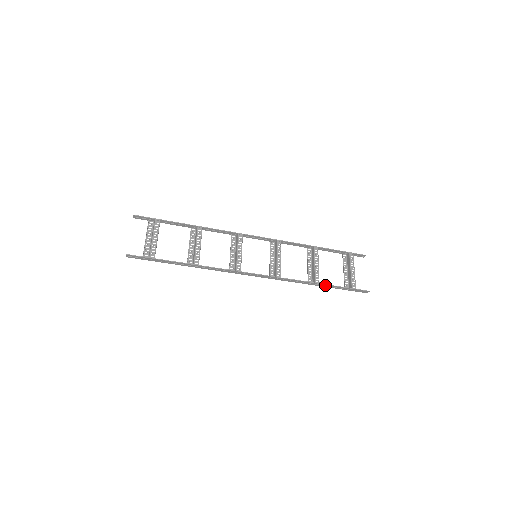
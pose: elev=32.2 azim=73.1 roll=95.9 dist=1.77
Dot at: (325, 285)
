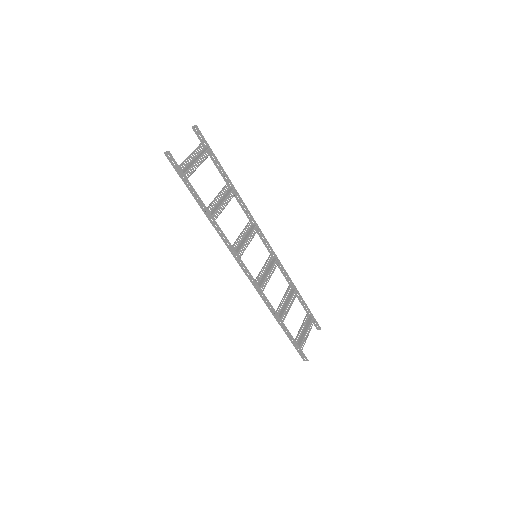
Dot at: (285, 328)
